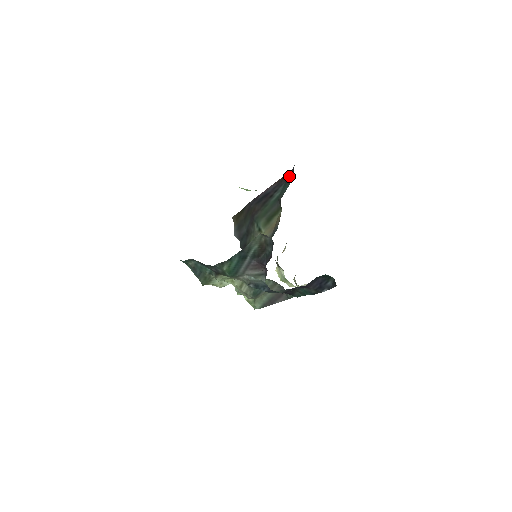
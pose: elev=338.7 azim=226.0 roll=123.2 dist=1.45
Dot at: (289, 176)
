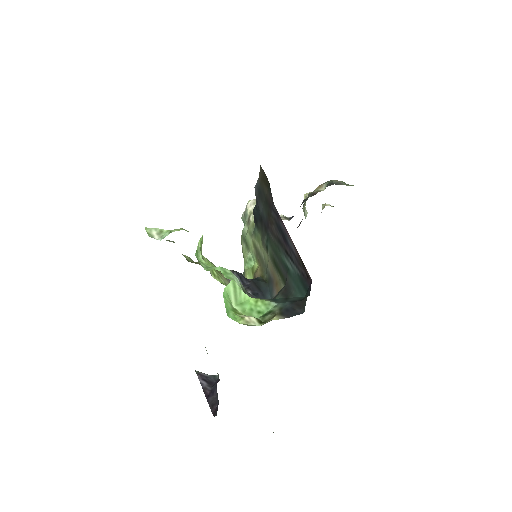
Dot at: (305, 280)
